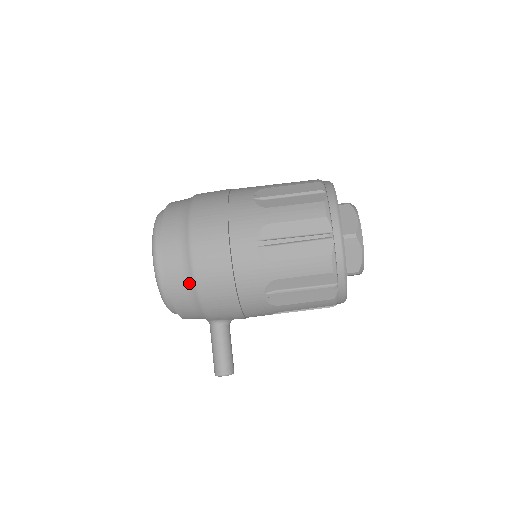
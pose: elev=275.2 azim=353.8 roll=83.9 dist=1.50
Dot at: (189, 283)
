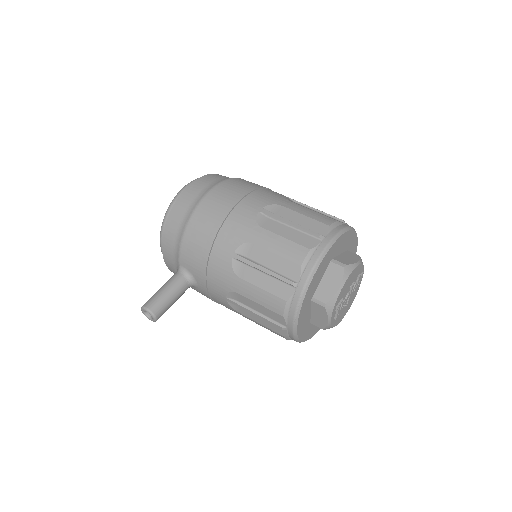
Dot at: (191, 209)
